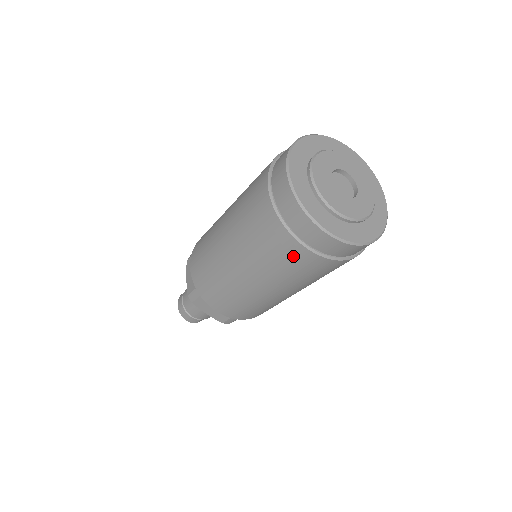
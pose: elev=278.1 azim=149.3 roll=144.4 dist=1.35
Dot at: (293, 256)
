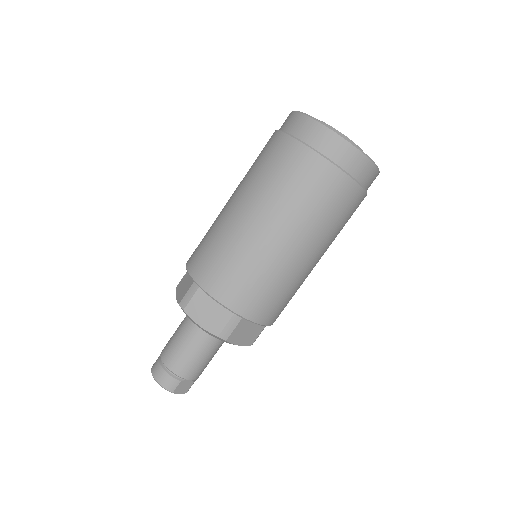
Dot at: (307, 170)
